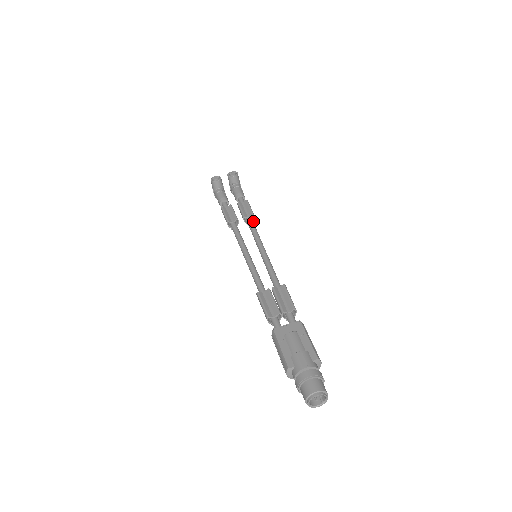
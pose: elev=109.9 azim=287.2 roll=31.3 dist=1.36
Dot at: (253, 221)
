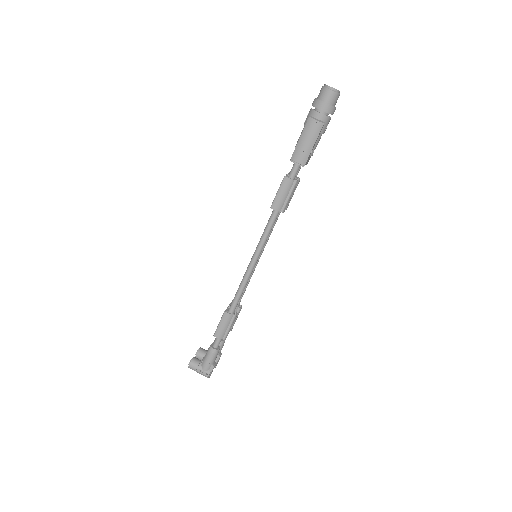
Dot at: (239, 304)
